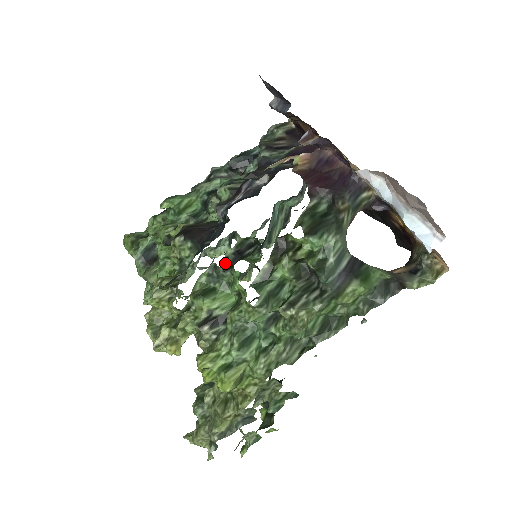
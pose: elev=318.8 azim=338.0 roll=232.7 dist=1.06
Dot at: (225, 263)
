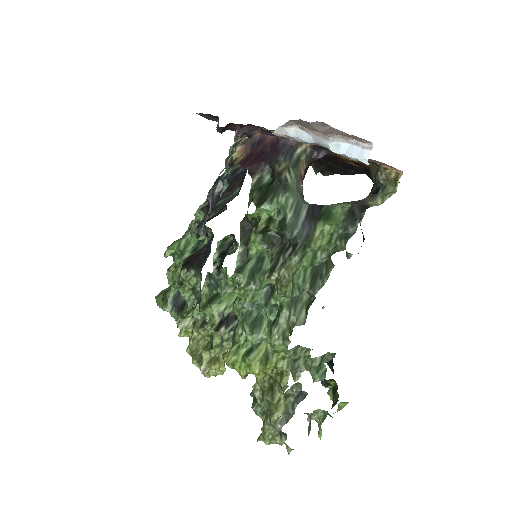
Dot at: (215, 268)
